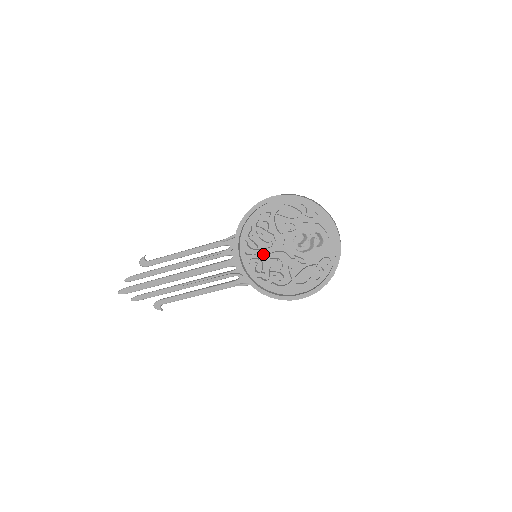
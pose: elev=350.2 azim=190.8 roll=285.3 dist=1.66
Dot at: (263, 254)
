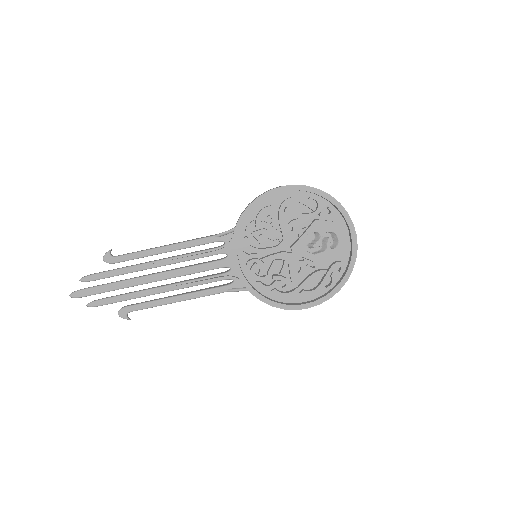
Dot at: (265, 254)
